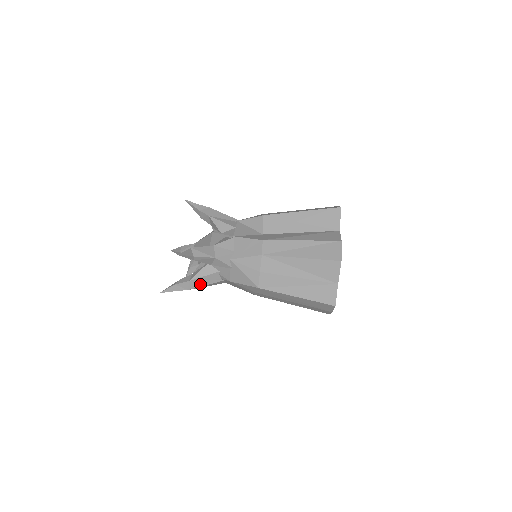
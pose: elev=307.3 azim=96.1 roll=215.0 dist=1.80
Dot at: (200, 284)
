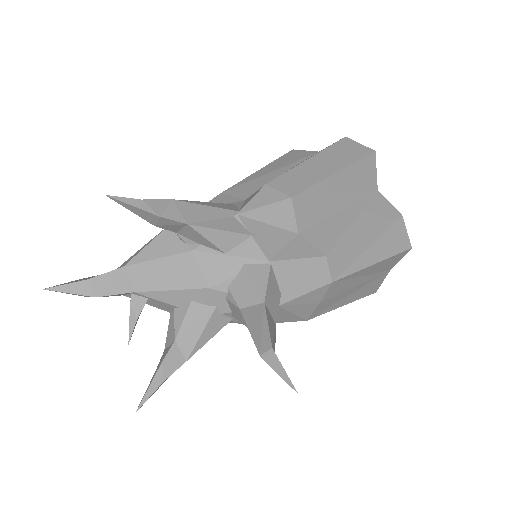
Dot at: occluded
